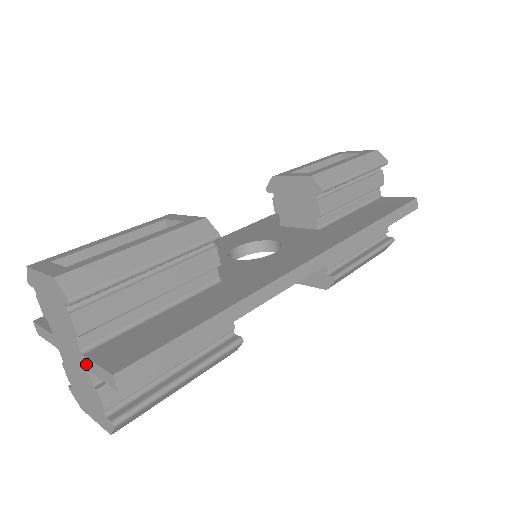
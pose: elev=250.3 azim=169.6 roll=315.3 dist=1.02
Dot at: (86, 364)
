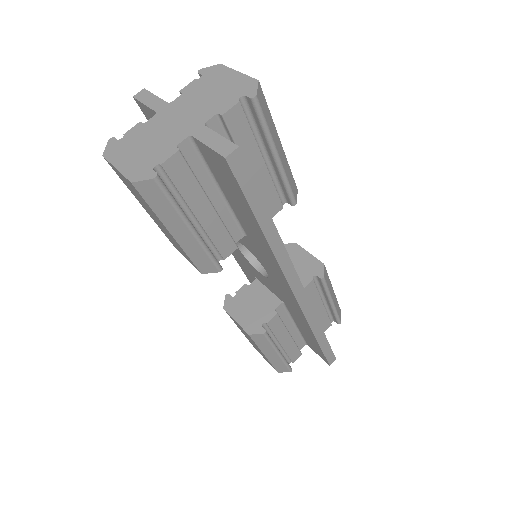
Dot at: (198, 131)
